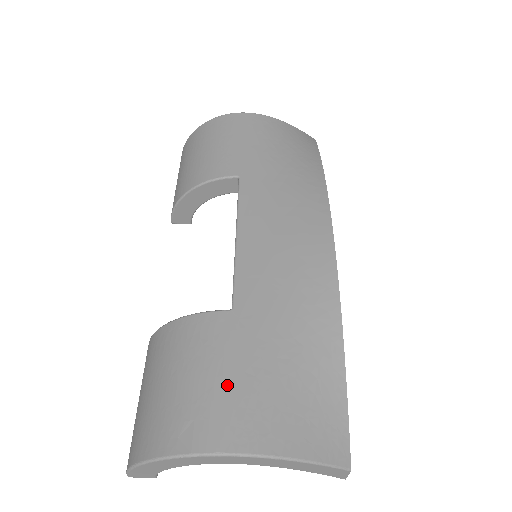
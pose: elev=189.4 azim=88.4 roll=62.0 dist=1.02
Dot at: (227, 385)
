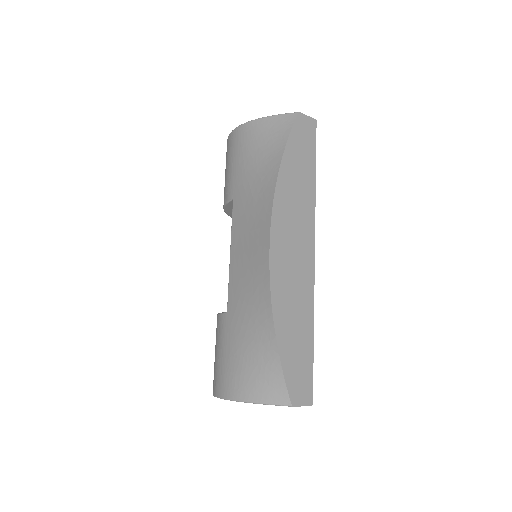
Dot at: (224, 361)
